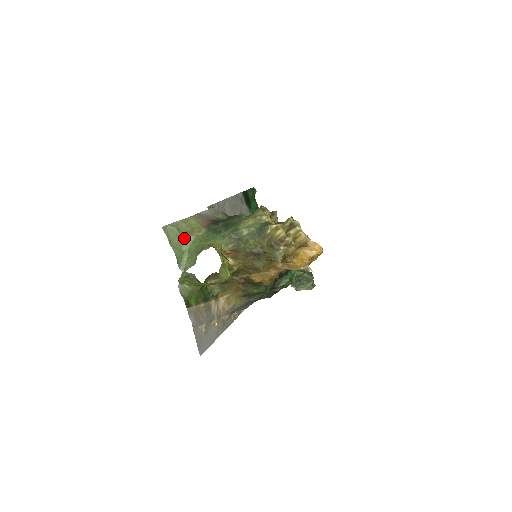
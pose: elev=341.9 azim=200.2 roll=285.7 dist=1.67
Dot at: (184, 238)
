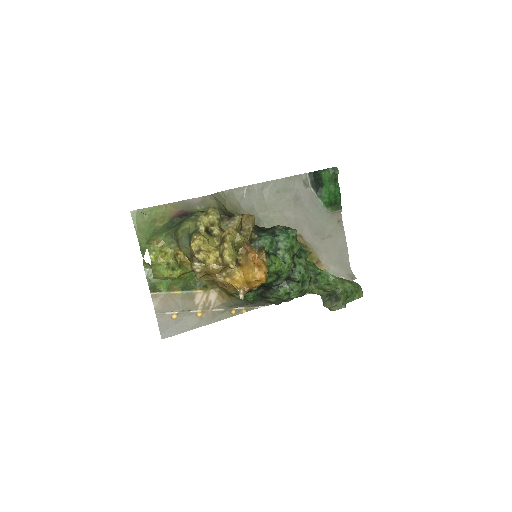
Dot at: (149, 226)
